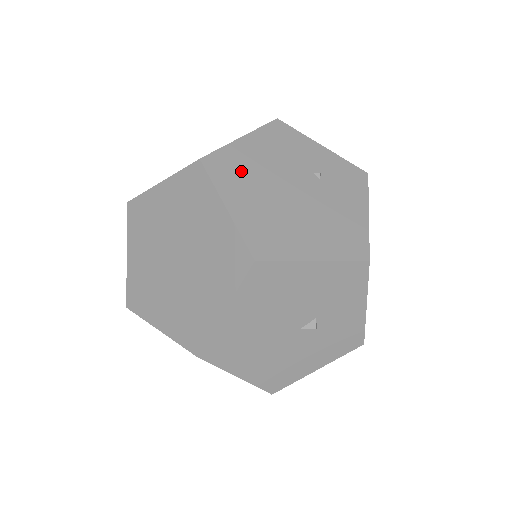
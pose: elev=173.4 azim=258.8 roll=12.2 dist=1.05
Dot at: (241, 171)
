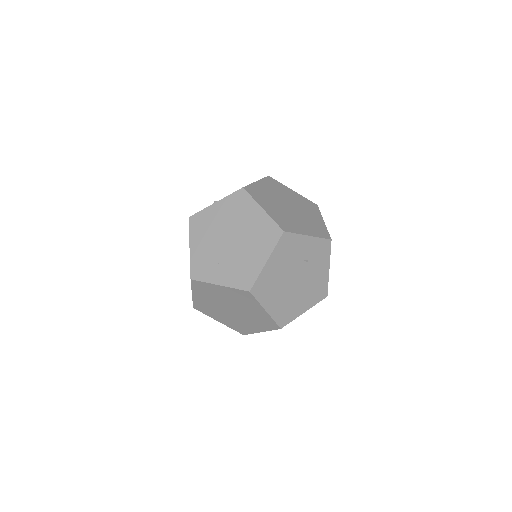
Dot at: (270, 285)
